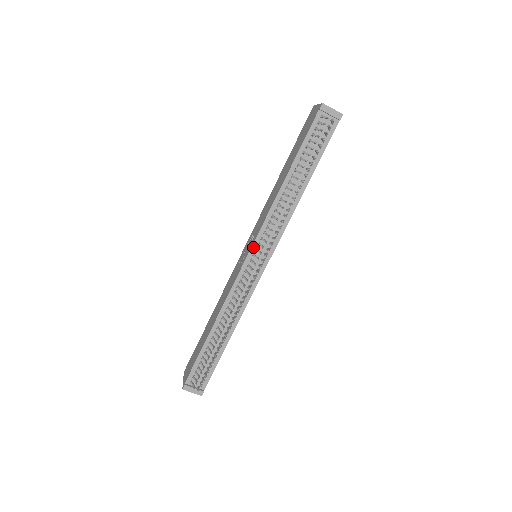
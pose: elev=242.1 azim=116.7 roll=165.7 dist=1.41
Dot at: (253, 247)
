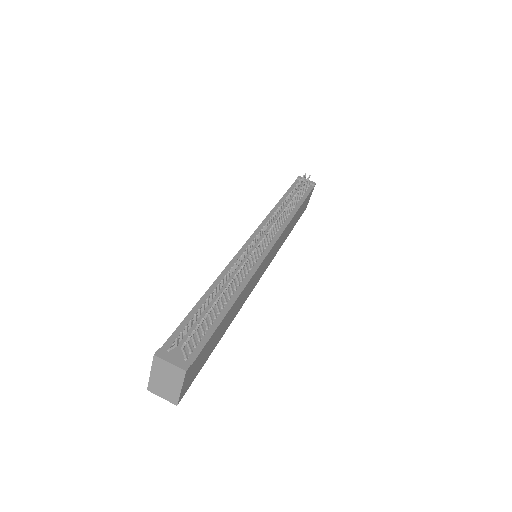
Dot at: (254, 234)
